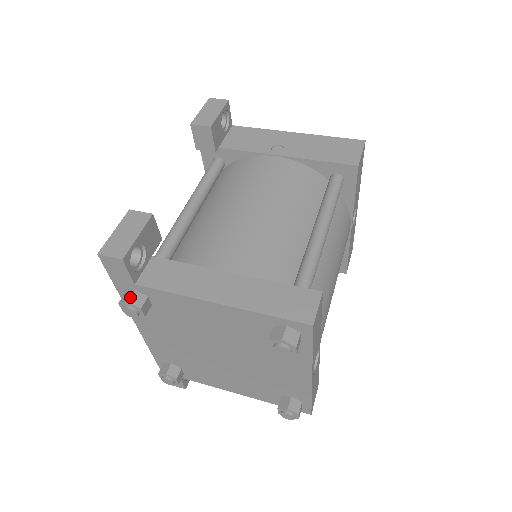
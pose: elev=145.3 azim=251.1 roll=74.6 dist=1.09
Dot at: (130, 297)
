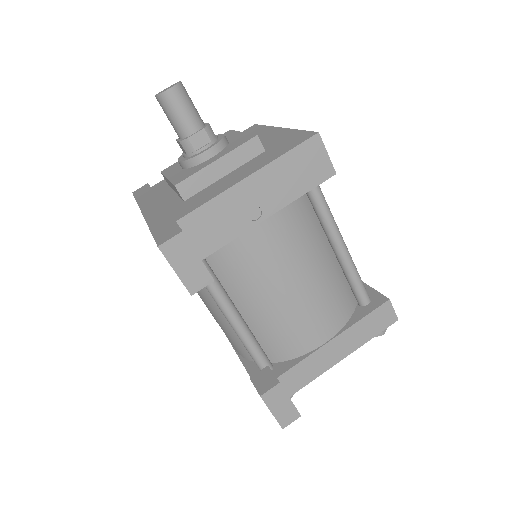
Dot at: occluded
